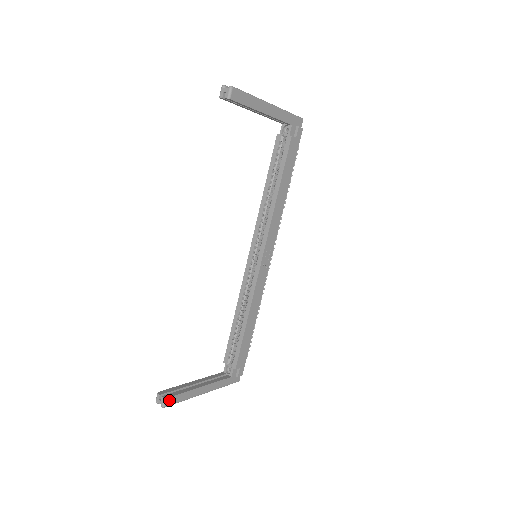
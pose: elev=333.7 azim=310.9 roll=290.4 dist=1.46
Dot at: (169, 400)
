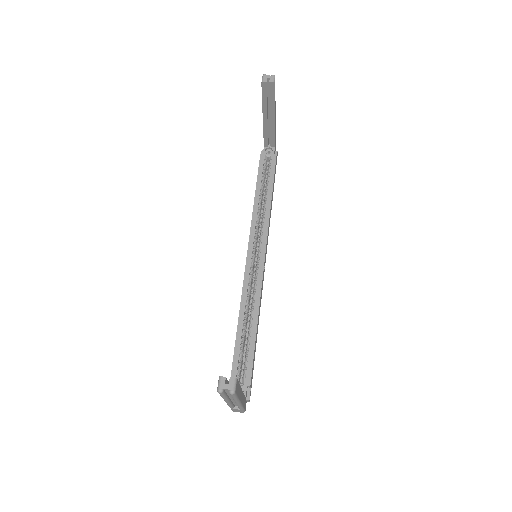
Dot at: (236, 384)
